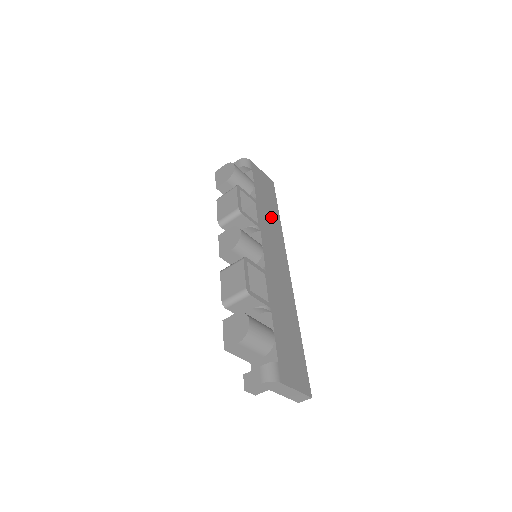
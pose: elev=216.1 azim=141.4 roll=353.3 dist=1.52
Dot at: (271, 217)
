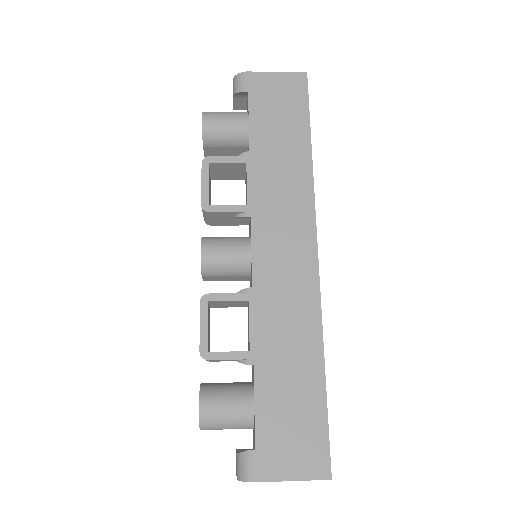
Dot at: (285, 165)
